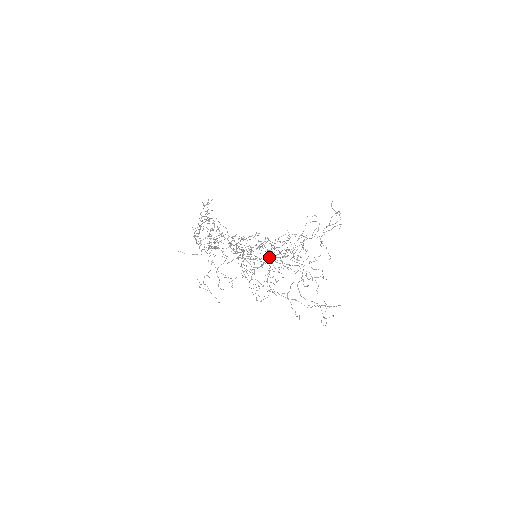
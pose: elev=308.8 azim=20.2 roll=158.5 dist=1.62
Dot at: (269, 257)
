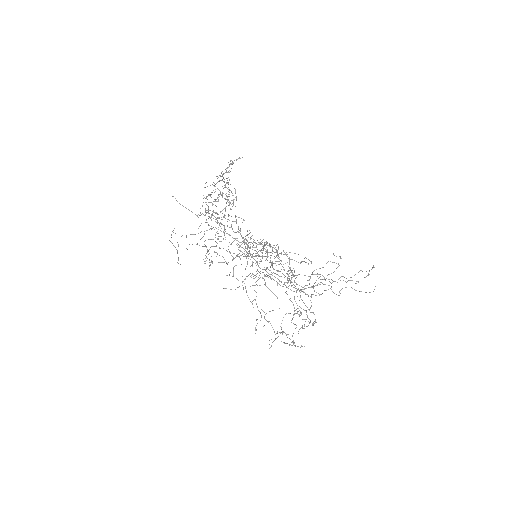
Dot at: (274, 273)
